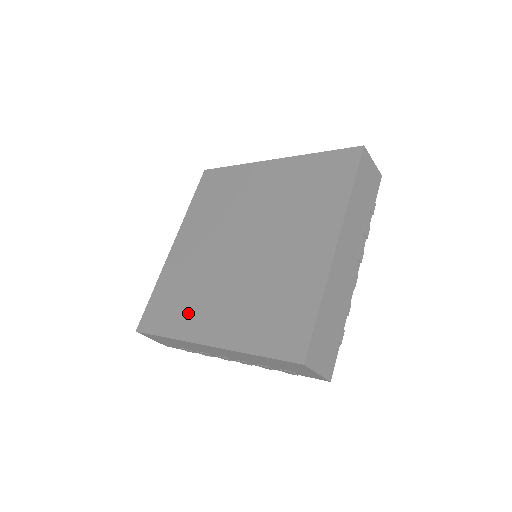
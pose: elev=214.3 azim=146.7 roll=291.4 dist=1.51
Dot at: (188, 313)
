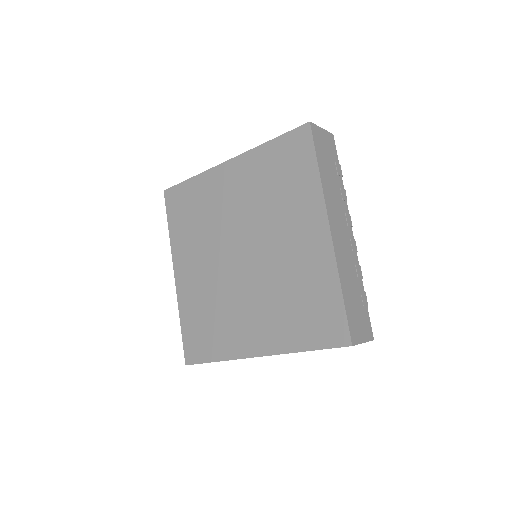
Dot at: (225, 334)
